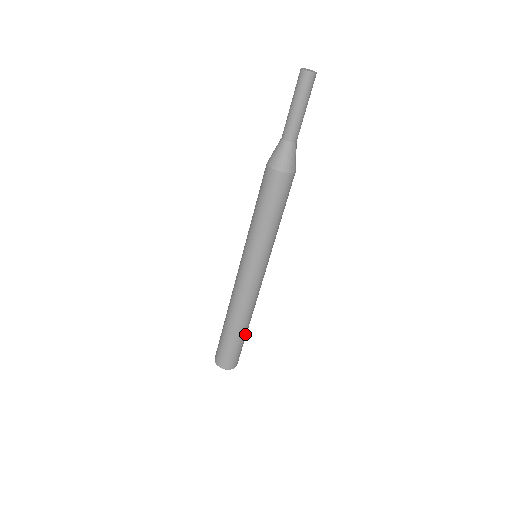
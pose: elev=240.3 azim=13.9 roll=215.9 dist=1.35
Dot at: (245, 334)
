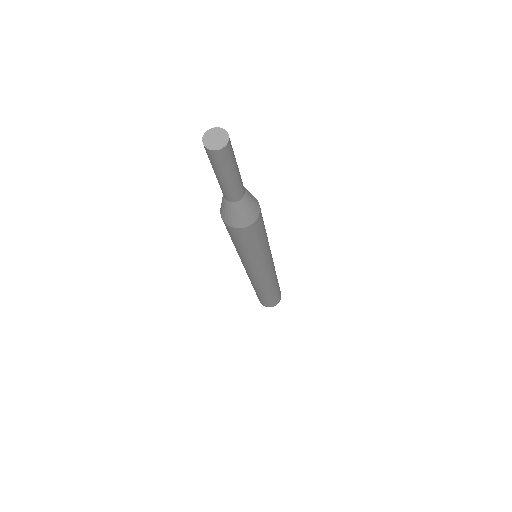
Dot at: (278, 287)
